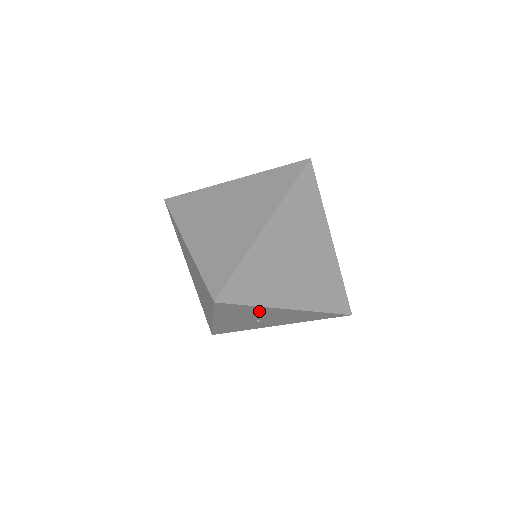
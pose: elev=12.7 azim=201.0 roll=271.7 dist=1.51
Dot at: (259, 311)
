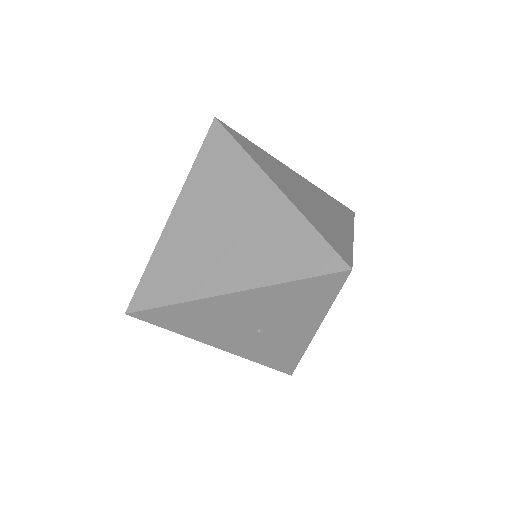
Dot at: (208, 312)
